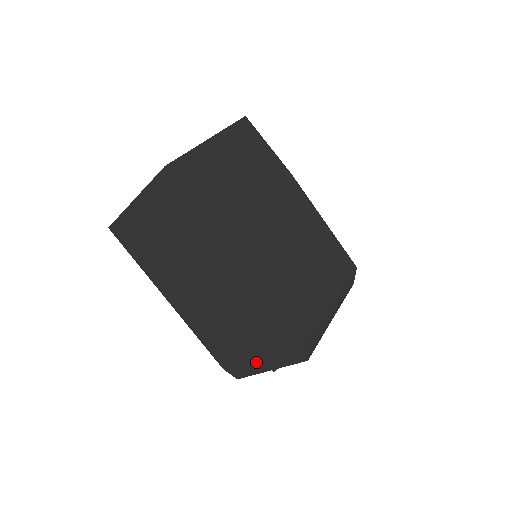
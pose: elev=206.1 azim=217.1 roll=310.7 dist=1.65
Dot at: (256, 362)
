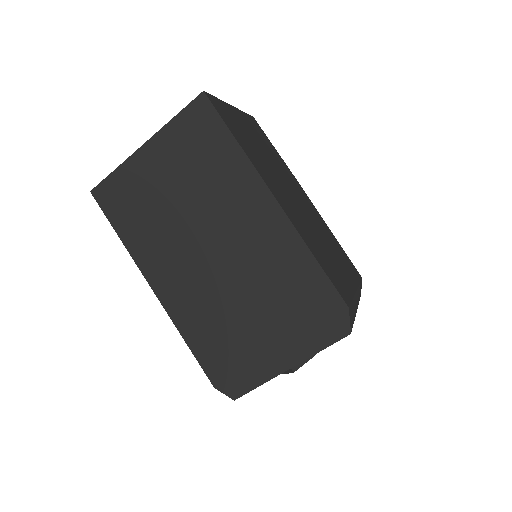
Dot at: (271, 359)
